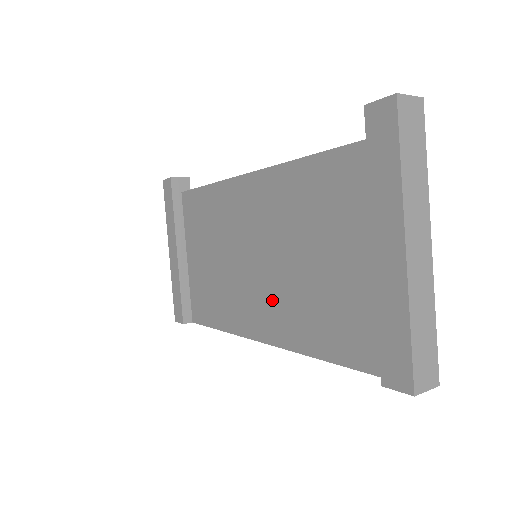
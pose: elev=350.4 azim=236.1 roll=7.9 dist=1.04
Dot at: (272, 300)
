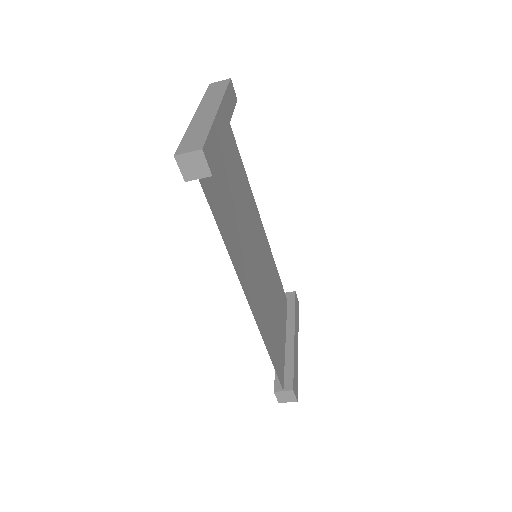
Dot at: (247, 264)
